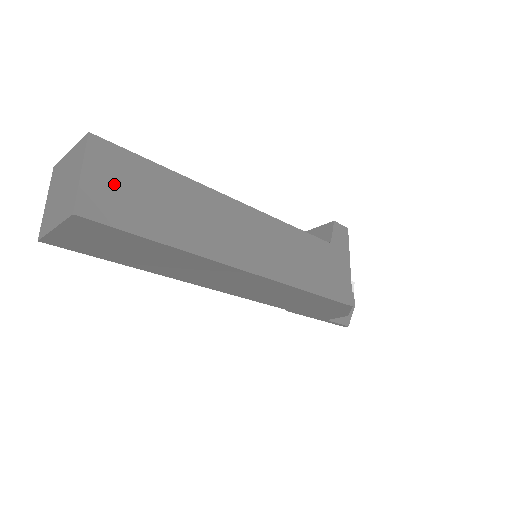
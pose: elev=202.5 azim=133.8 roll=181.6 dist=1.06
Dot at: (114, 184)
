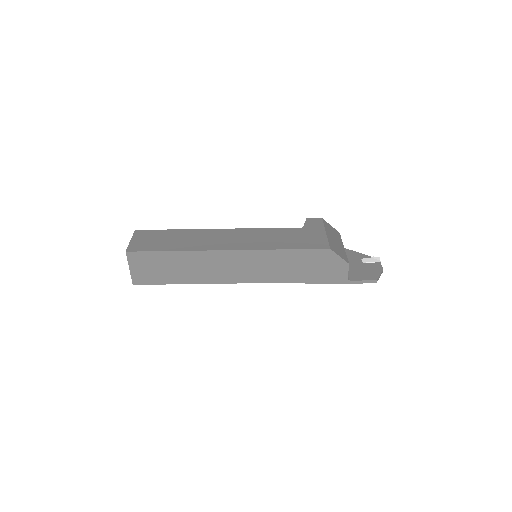
Dot at: (146, 240)
